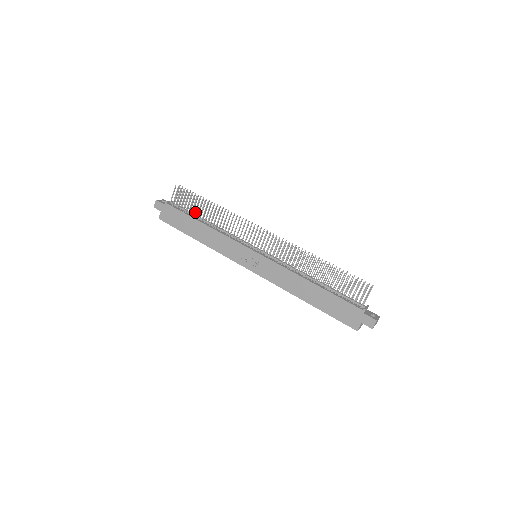
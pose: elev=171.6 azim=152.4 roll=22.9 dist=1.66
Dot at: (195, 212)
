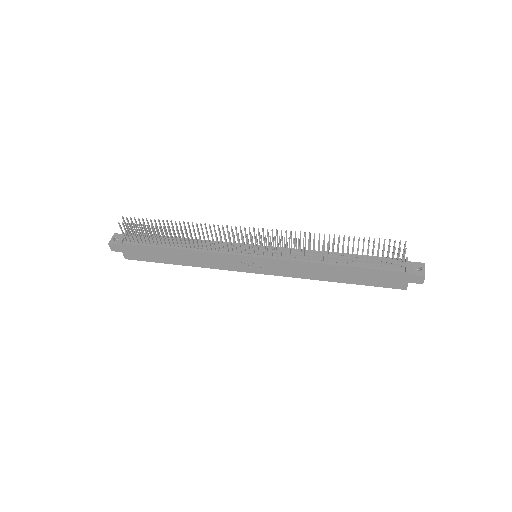
Dot at: (160, 240)
